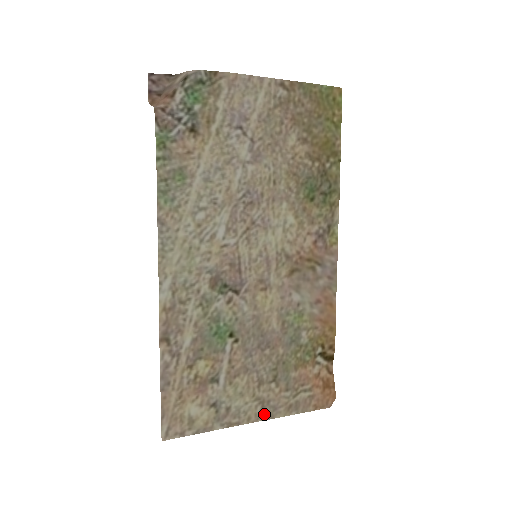
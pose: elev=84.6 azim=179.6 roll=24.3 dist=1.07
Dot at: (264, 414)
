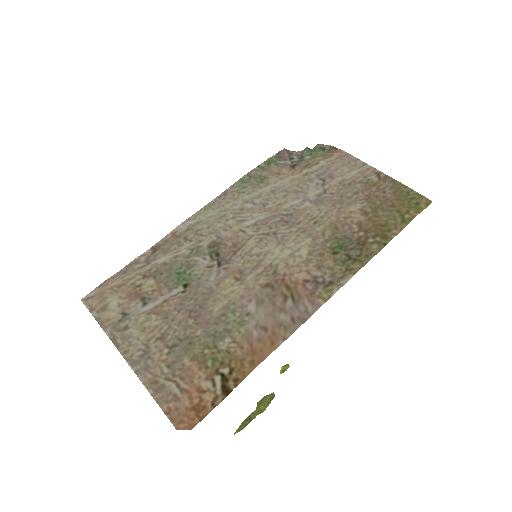
Dot at: (136, 362)
